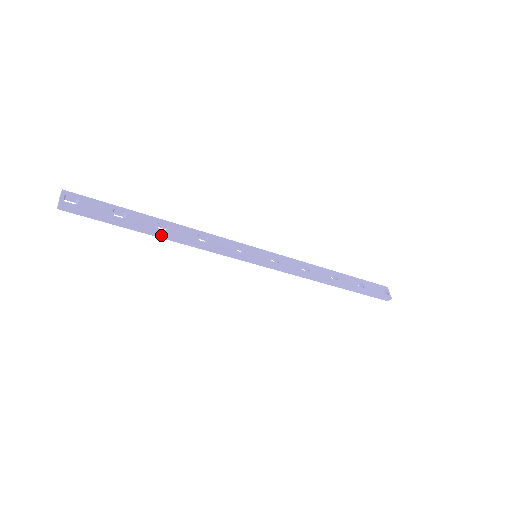
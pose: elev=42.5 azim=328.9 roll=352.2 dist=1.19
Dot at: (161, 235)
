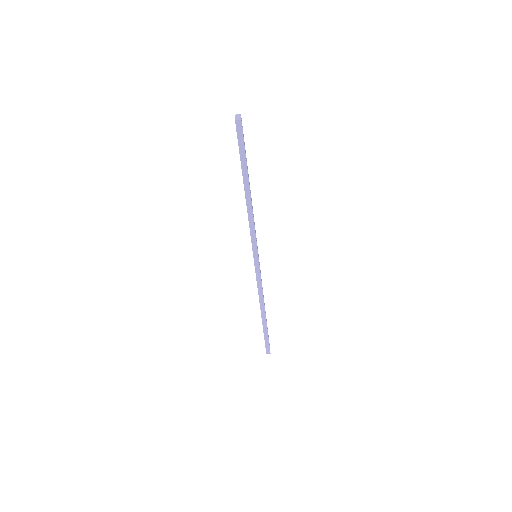
Dot at: (248, 192)
